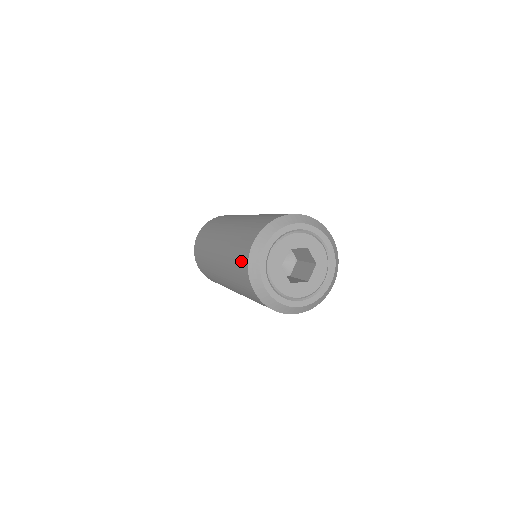
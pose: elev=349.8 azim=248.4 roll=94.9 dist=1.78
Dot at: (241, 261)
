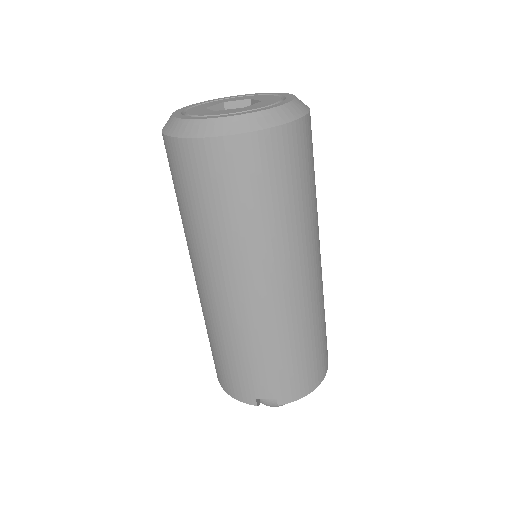
Dot at: occluded
